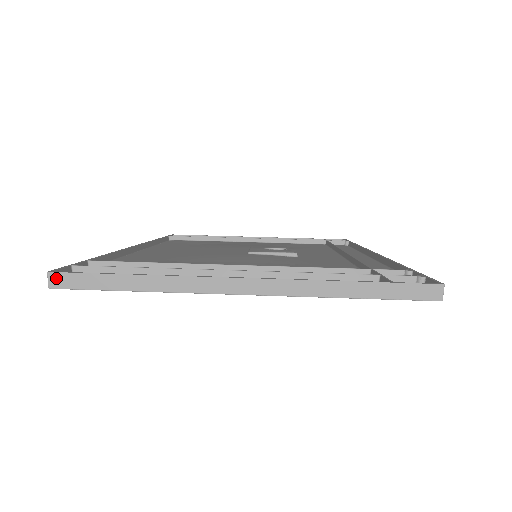
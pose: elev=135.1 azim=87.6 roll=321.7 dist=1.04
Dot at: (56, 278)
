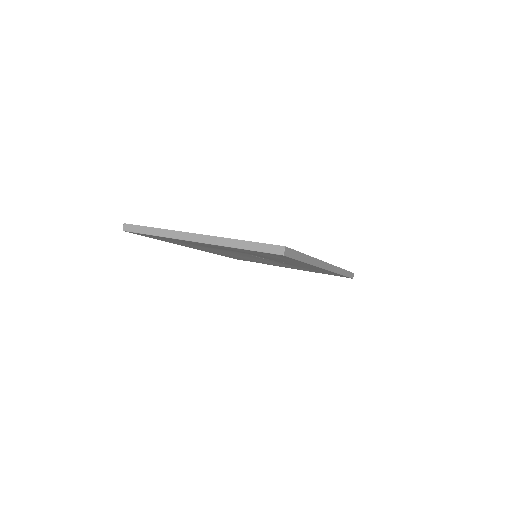
Dot at: (126, 226)
